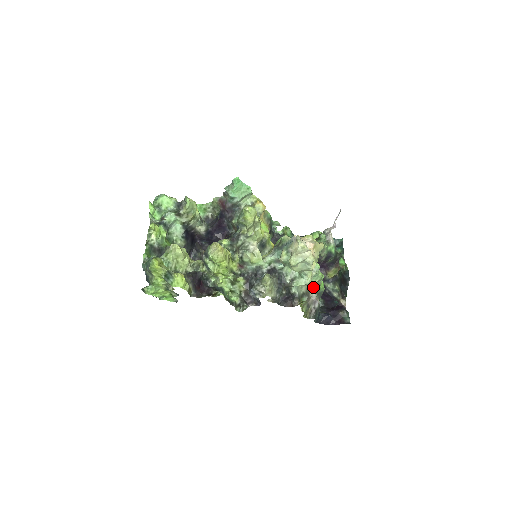
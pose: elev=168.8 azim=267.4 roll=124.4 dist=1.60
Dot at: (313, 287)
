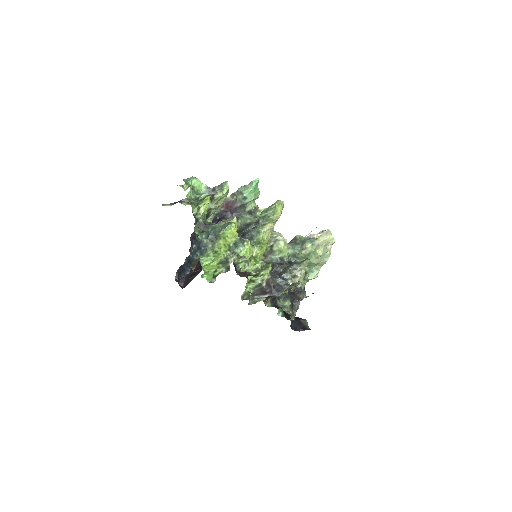
Dot at: (303, 288)
